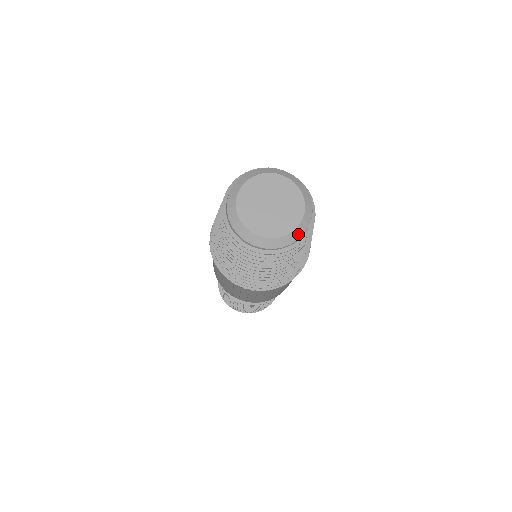
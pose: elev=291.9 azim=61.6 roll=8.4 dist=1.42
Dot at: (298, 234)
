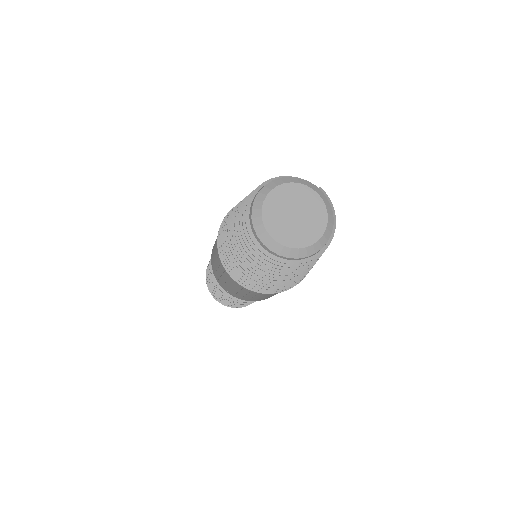
Dot at: (330, 213)
